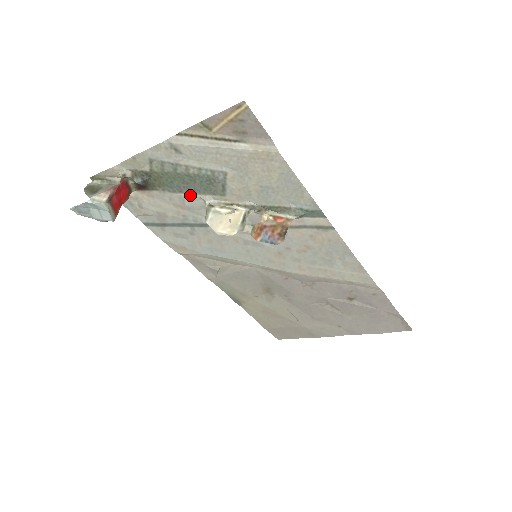
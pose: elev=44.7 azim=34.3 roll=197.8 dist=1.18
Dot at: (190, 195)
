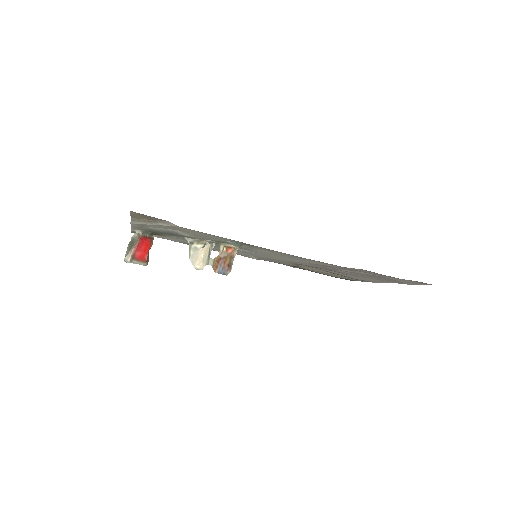
Dot at: (179, 237)
